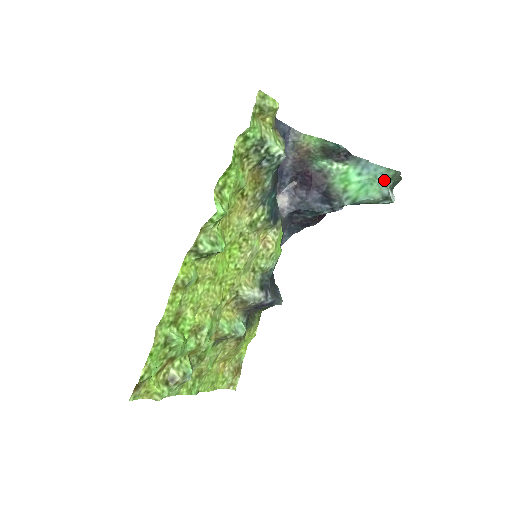
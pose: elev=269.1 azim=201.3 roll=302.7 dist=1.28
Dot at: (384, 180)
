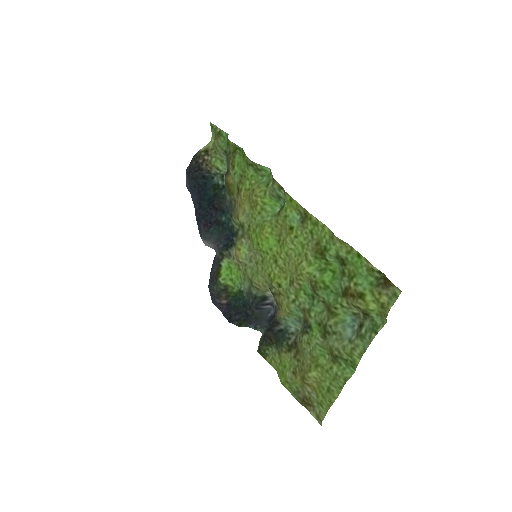
Dot at: occluded
